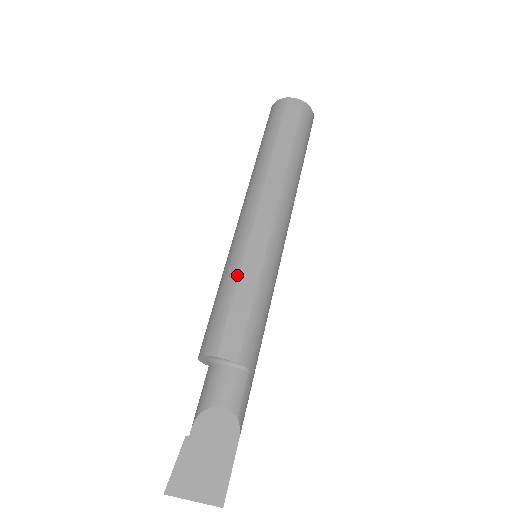
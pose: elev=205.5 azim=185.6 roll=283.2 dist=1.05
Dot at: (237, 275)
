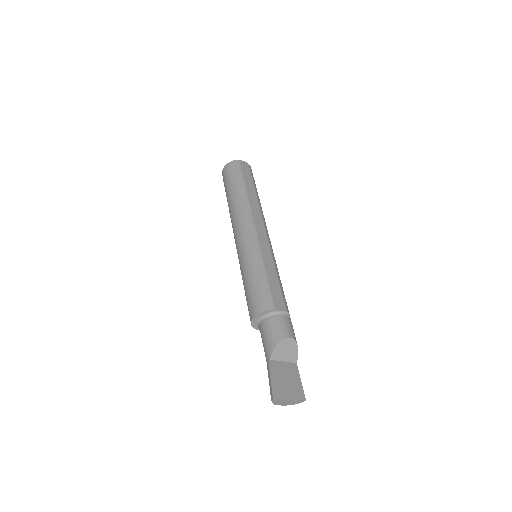
Dot at: (262, 262)
